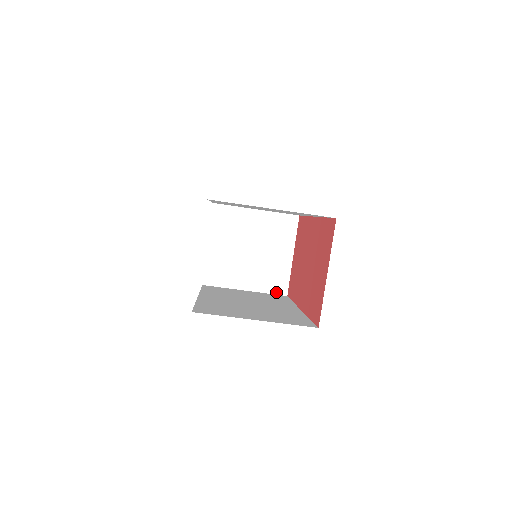
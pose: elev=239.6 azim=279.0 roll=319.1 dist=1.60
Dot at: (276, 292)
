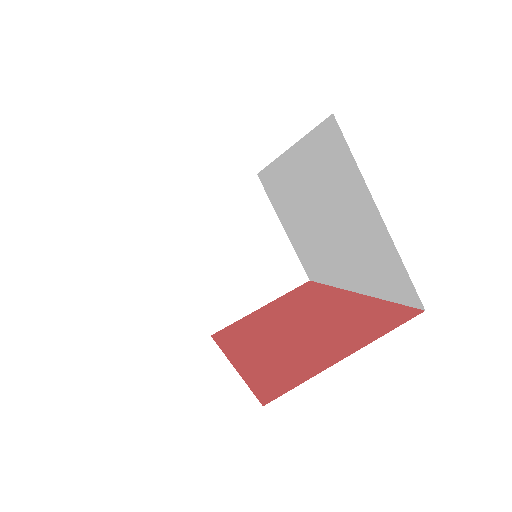
Dot at: (206, 319)
